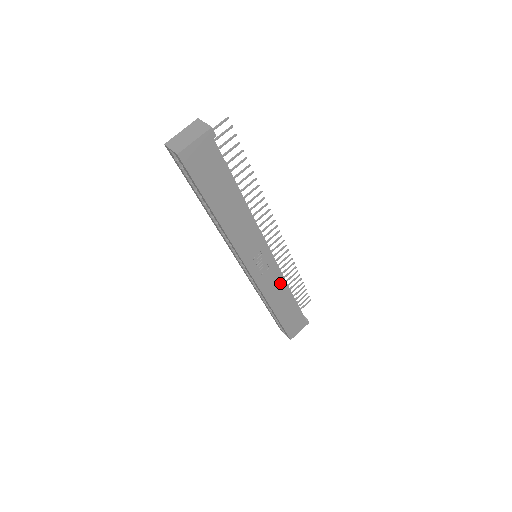
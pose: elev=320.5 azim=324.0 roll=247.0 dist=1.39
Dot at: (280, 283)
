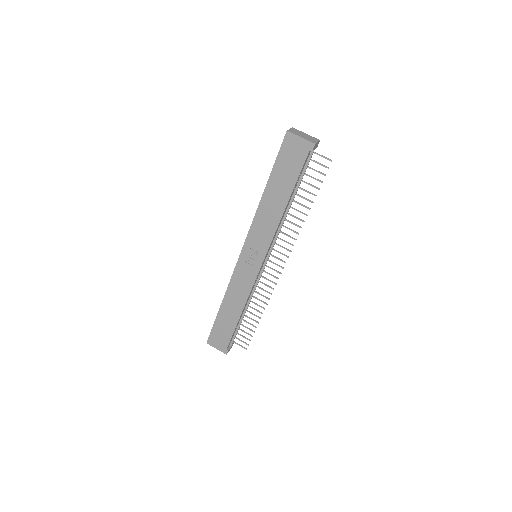
Dot at: (245, 292)
